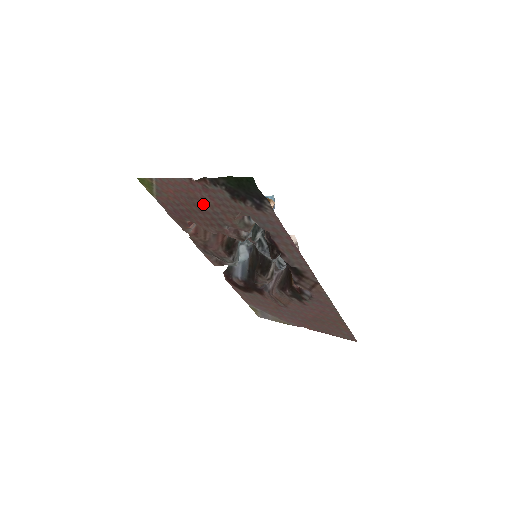
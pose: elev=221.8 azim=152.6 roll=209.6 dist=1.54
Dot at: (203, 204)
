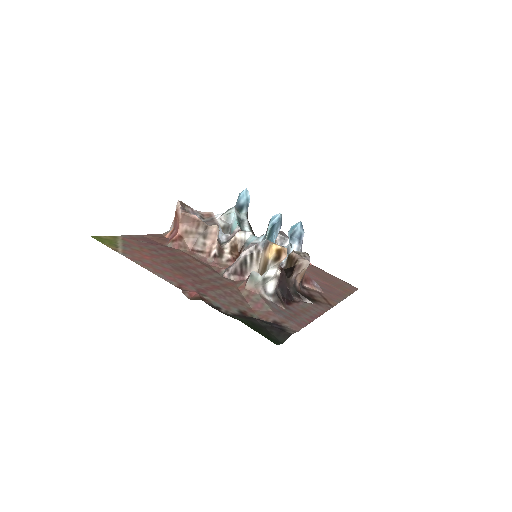
Dot at: (195, 277)
